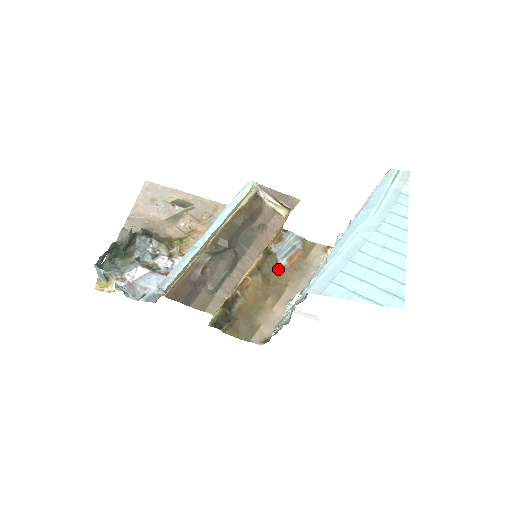
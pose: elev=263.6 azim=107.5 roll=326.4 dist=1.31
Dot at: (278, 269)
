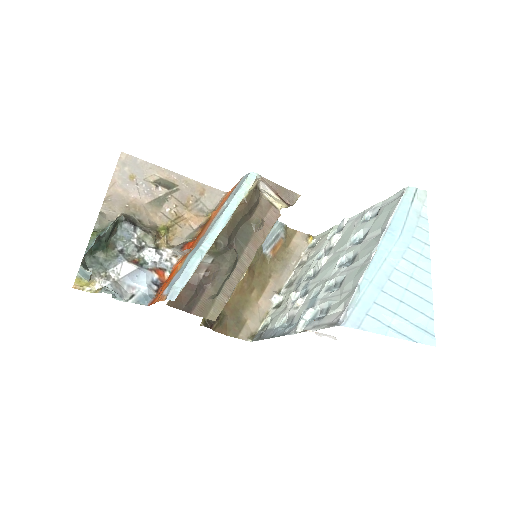
Dot at: (263, 259)
